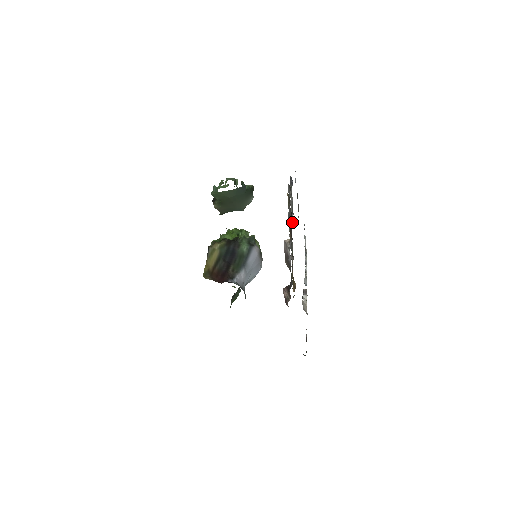
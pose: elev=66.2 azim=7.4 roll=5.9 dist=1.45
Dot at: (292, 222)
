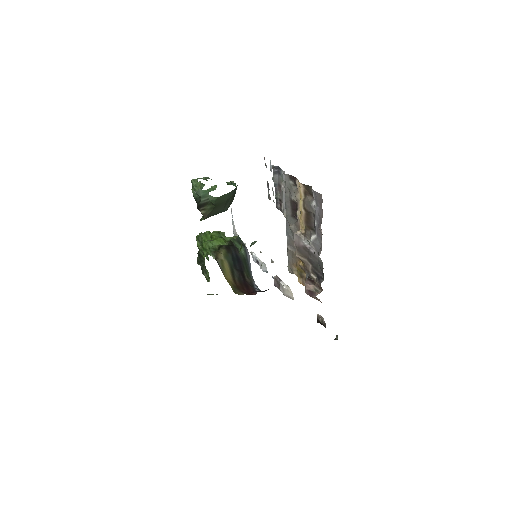
Dot at: (285, 212)
